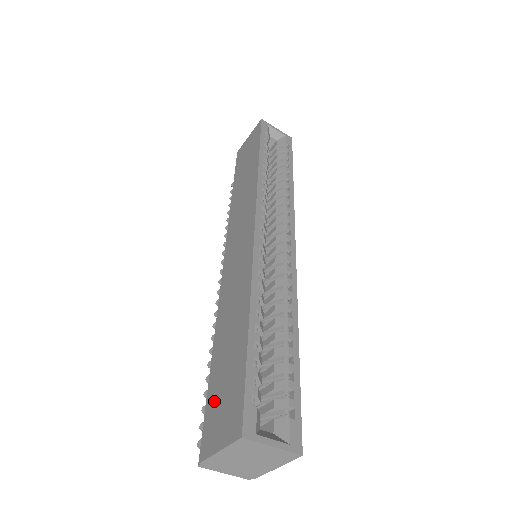
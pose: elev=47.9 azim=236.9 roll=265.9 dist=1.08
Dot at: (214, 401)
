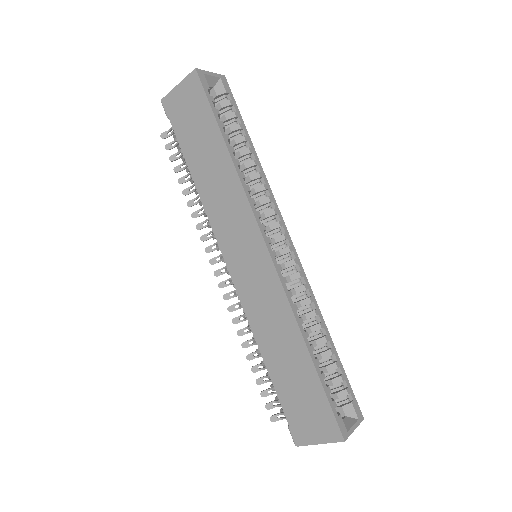
Dot at: (293, 407)
